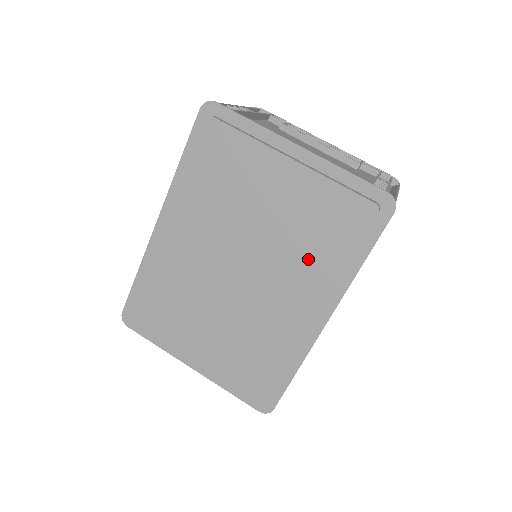
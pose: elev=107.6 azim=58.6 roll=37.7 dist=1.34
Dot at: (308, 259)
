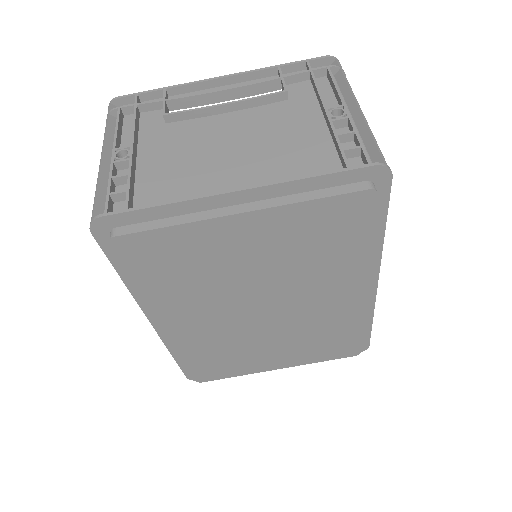
Dot at: (328, 266)
